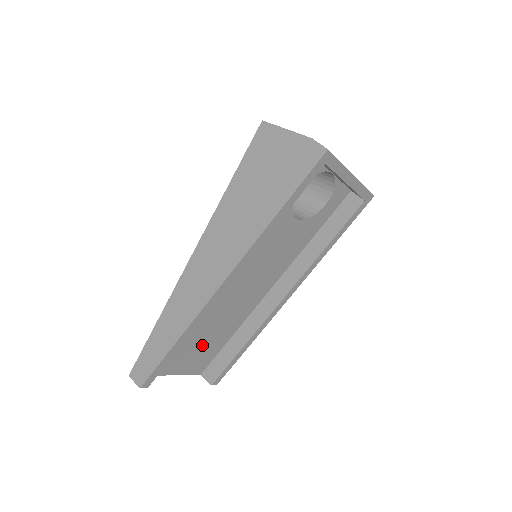
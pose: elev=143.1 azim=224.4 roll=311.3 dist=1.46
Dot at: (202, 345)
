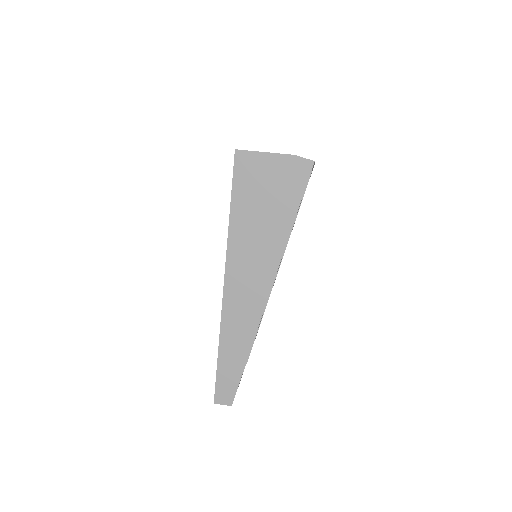
Dot at: occluded
